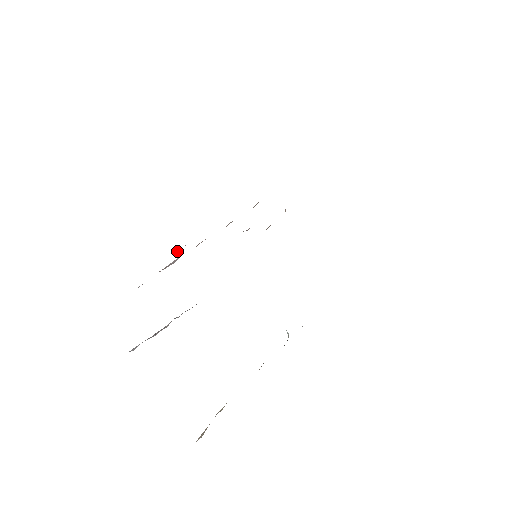
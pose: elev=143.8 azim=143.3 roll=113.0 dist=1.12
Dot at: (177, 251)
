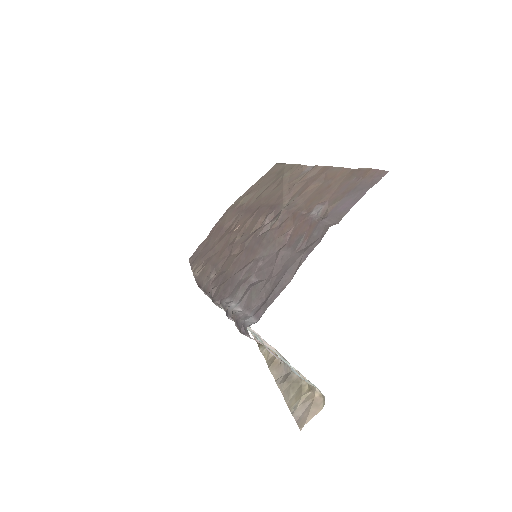
Dot at: (325, 205)
